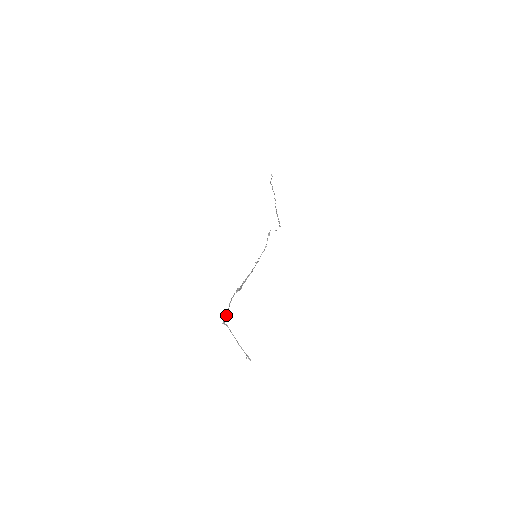
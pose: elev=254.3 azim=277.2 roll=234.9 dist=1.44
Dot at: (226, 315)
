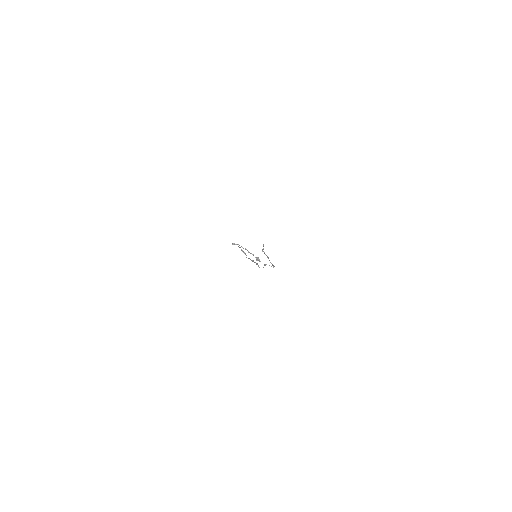
Dot at: occluded
